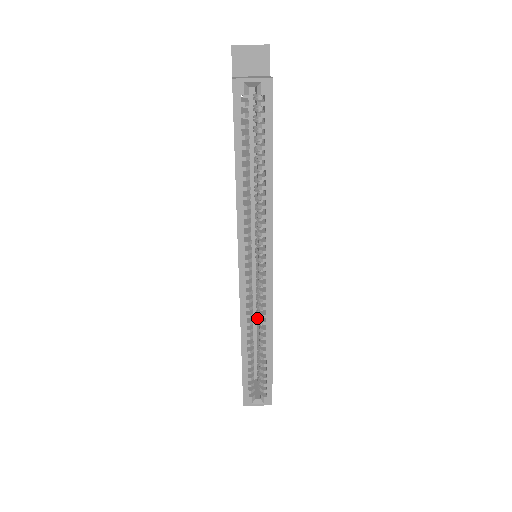
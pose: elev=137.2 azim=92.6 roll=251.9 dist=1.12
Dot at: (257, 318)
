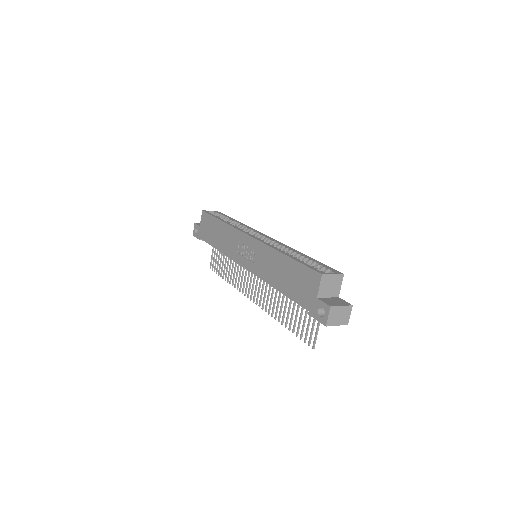
Dot at: occluded
